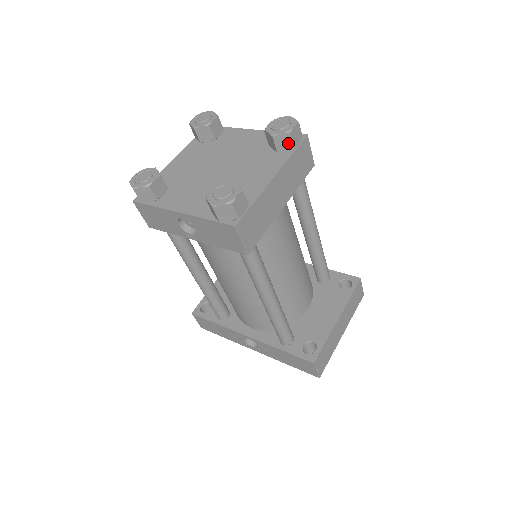
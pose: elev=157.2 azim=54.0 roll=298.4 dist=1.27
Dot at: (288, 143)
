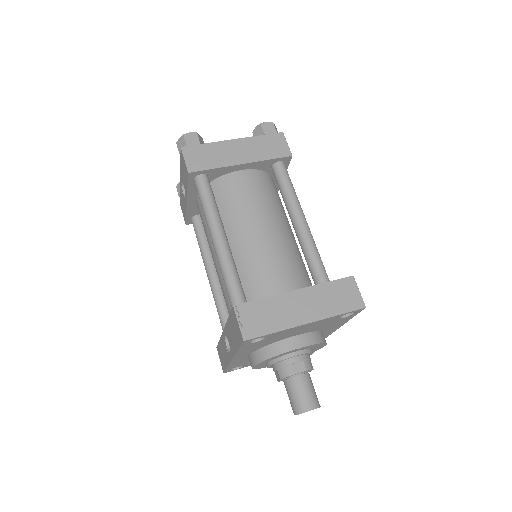
Dot at: (261, 132)
